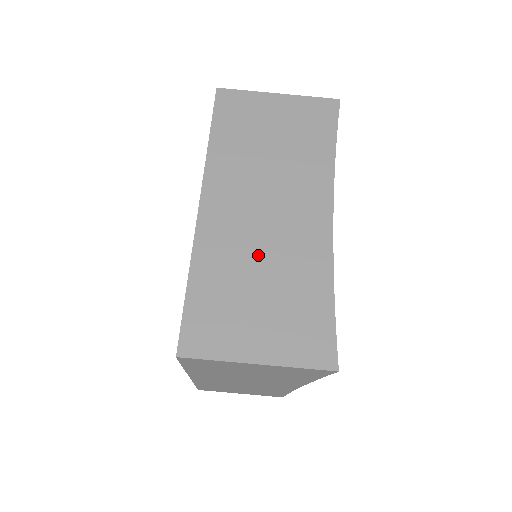
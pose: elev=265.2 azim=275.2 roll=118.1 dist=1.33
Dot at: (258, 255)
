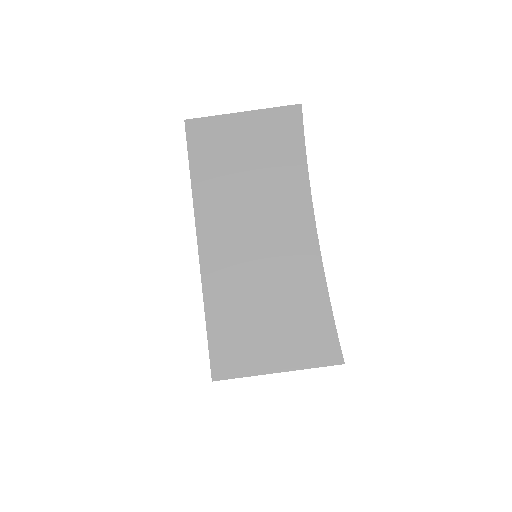
Dot at: (258, 278)
